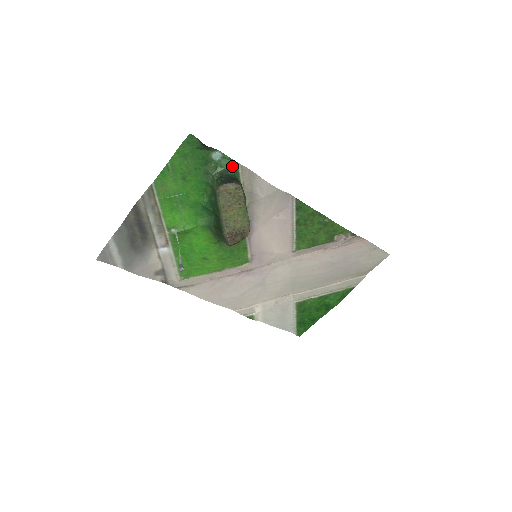
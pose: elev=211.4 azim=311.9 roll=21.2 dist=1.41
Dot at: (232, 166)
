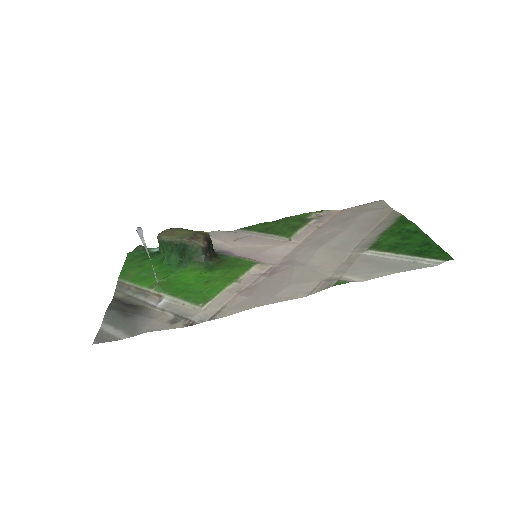
Dot at: occluded
